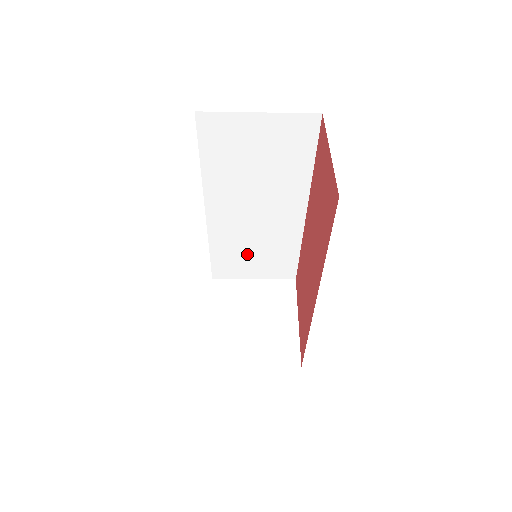
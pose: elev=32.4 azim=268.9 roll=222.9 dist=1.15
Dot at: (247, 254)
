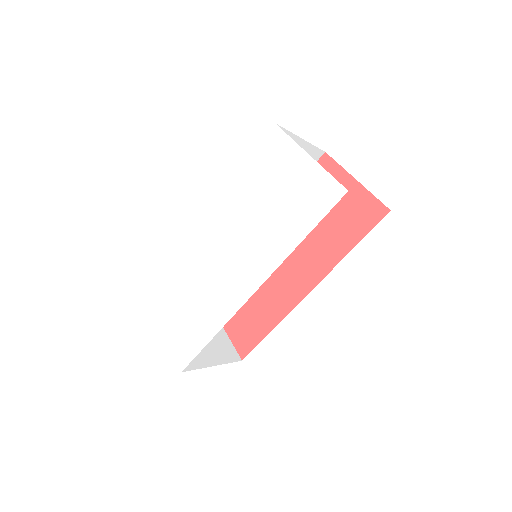
Dot at: occluded
